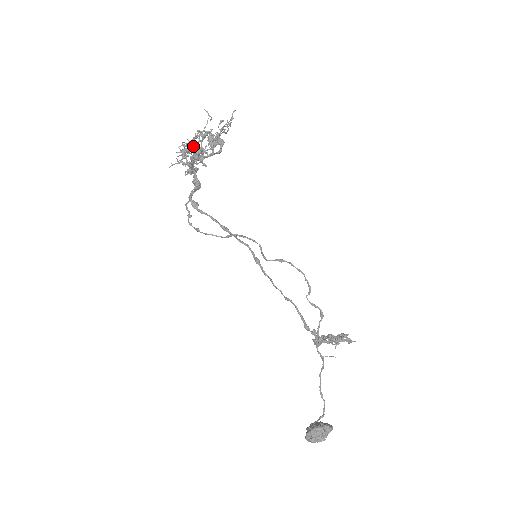
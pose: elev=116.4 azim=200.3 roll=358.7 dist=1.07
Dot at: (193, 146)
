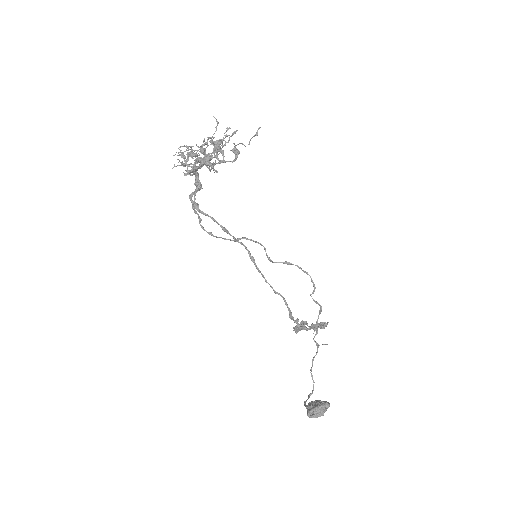
Dot at: (202, 151)
